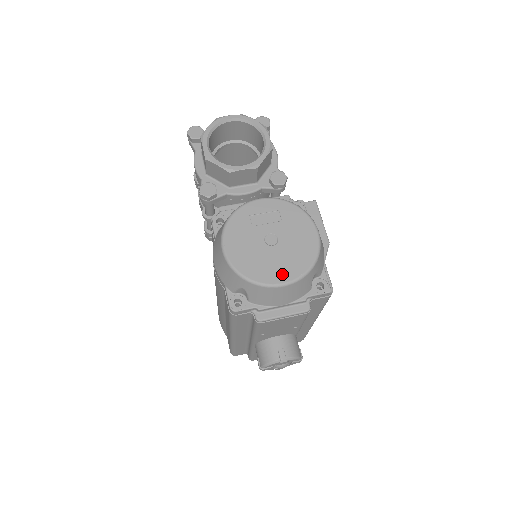
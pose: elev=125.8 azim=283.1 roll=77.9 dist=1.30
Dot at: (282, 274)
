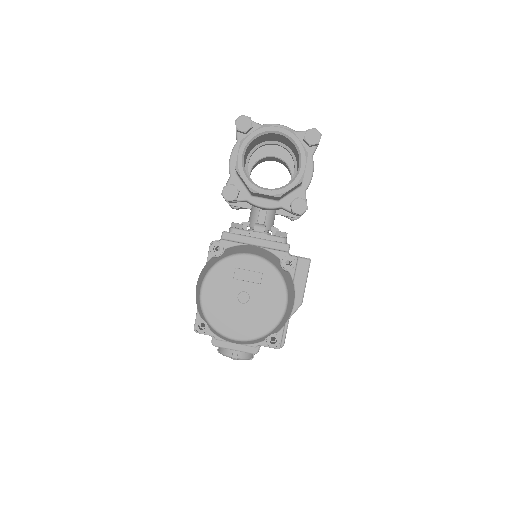
Dot at: (238, 331)
